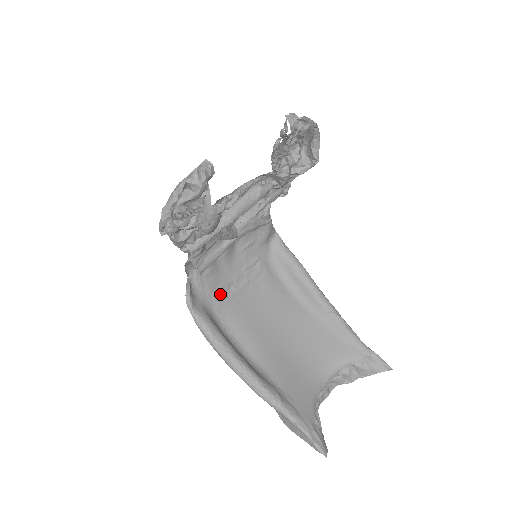
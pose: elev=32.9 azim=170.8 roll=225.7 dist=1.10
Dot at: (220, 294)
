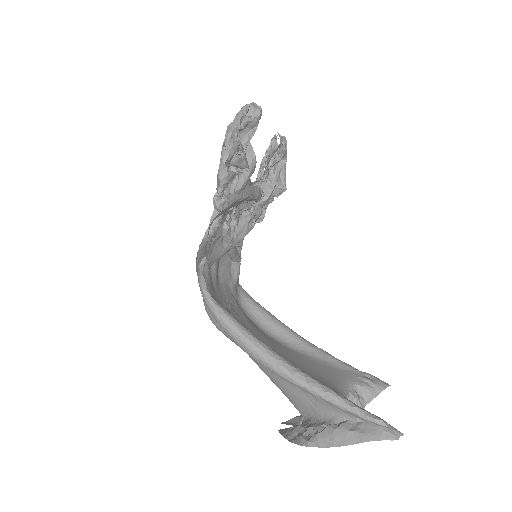
Dot at: occluded
